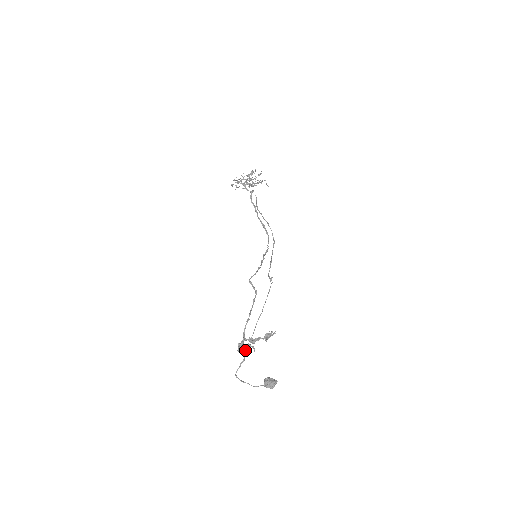
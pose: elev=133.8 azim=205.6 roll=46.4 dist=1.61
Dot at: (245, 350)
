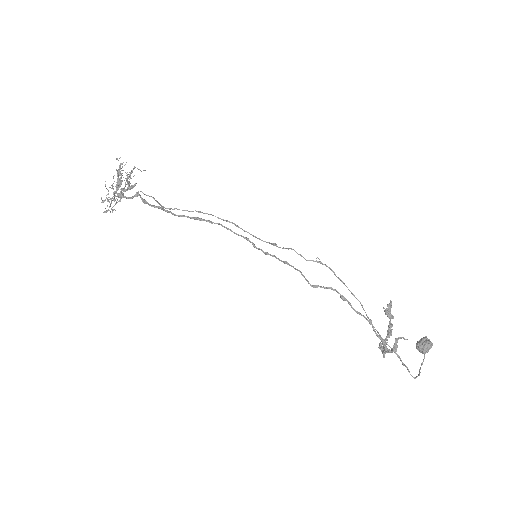
Dot at: (396, 349)
